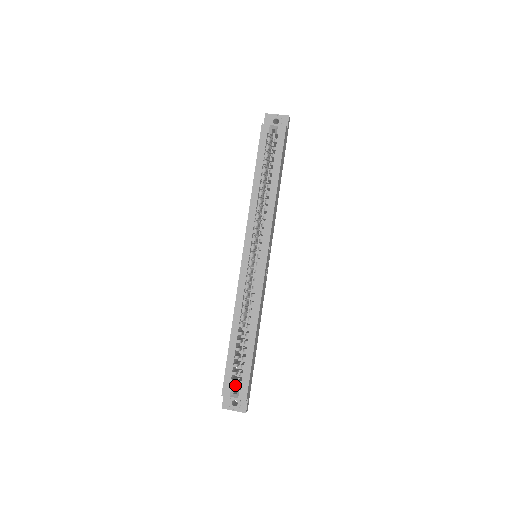
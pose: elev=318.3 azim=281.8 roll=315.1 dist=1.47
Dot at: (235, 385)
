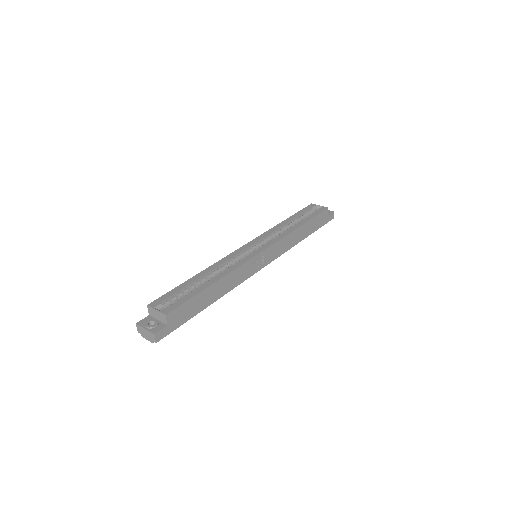
Dot at: occluded
